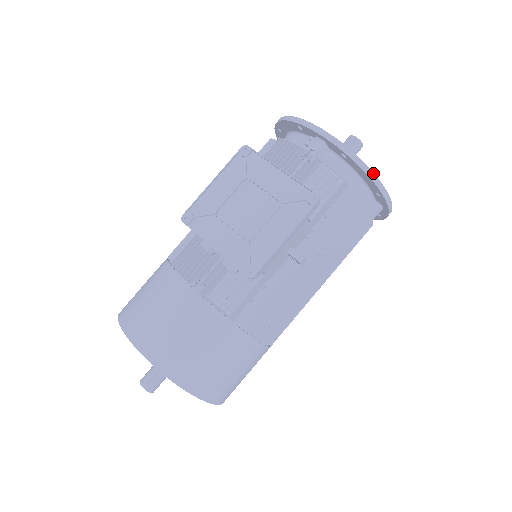
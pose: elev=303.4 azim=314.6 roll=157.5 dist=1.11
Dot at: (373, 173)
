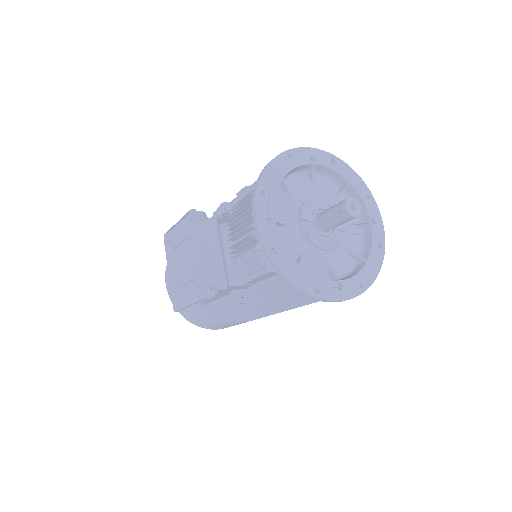
Dot at: (290, 282)
